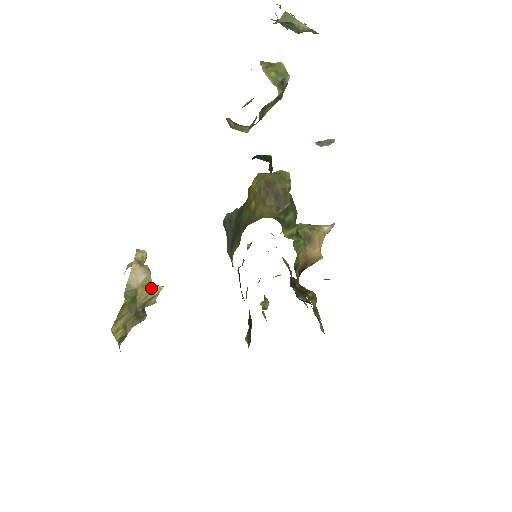
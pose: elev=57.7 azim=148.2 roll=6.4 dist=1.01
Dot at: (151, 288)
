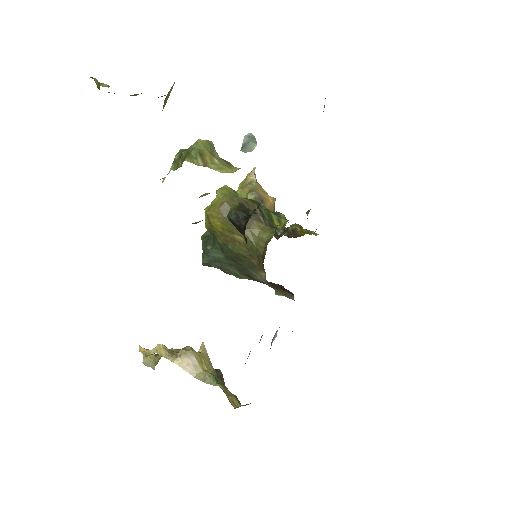
Dot at: (203, 356)
